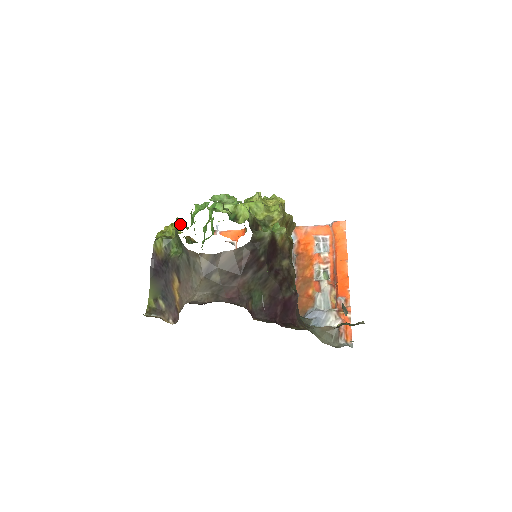
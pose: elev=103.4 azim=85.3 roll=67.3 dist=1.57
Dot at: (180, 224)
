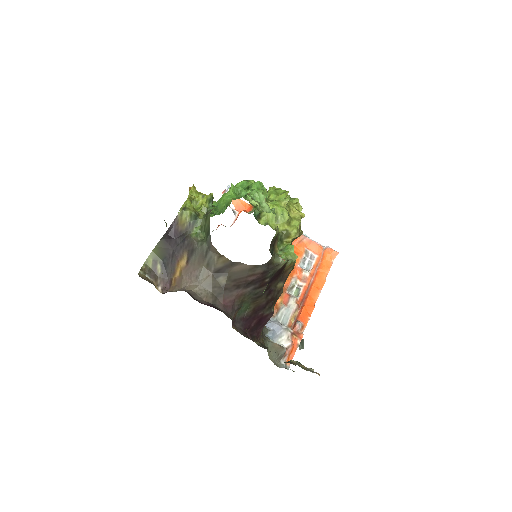
Dot at: (212, 202)
